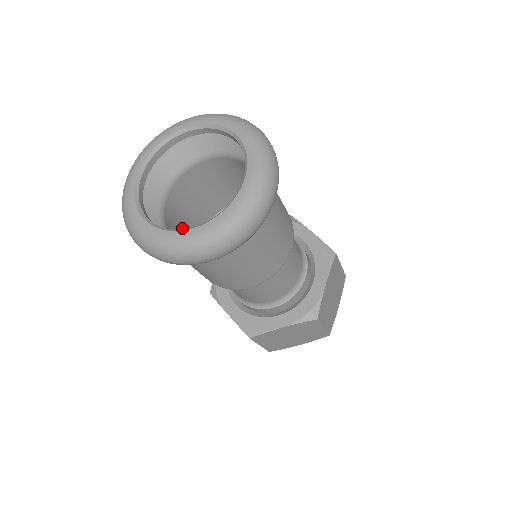
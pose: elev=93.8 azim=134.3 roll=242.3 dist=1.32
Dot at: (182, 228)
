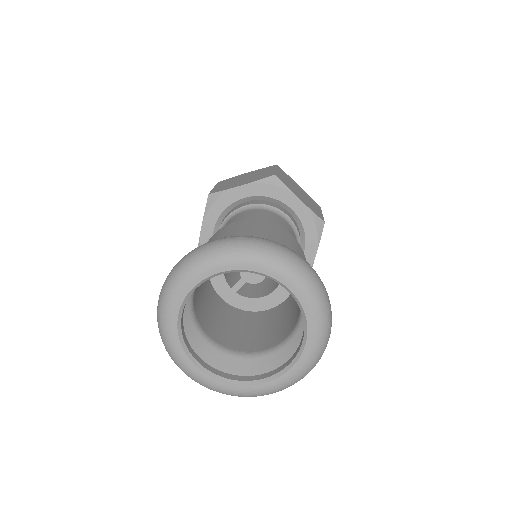
Dot at: (201, 294)
